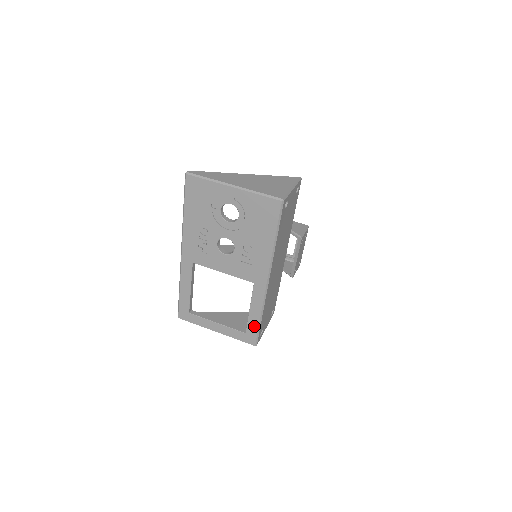
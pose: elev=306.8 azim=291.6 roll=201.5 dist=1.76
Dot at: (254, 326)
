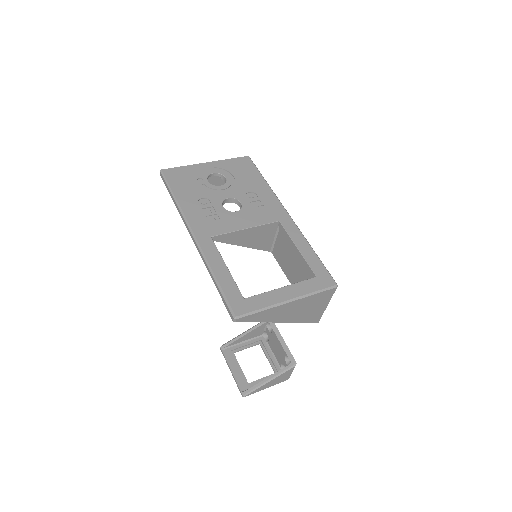
Dot at: (316, 262)
